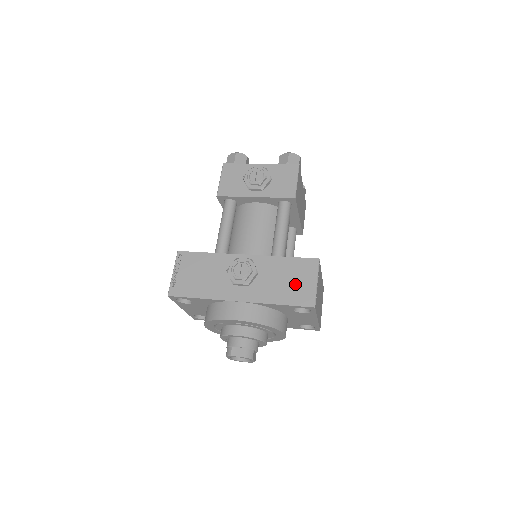
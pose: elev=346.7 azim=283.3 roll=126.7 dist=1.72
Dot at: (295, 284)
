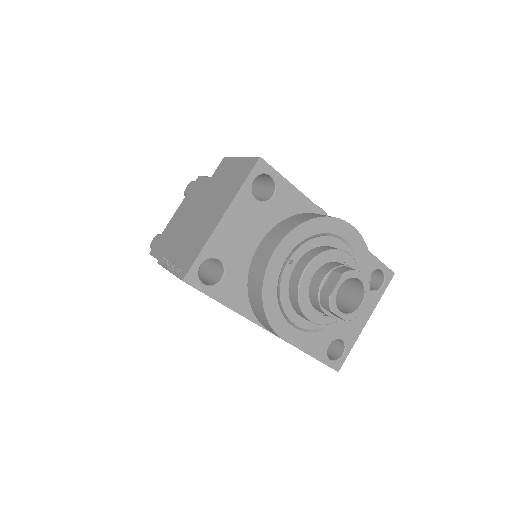
Dot at: occluded
